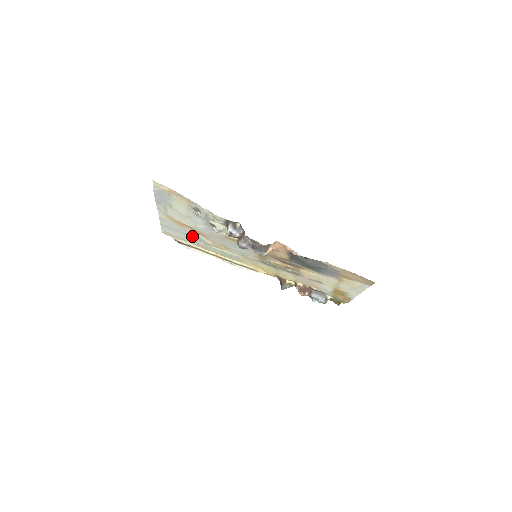
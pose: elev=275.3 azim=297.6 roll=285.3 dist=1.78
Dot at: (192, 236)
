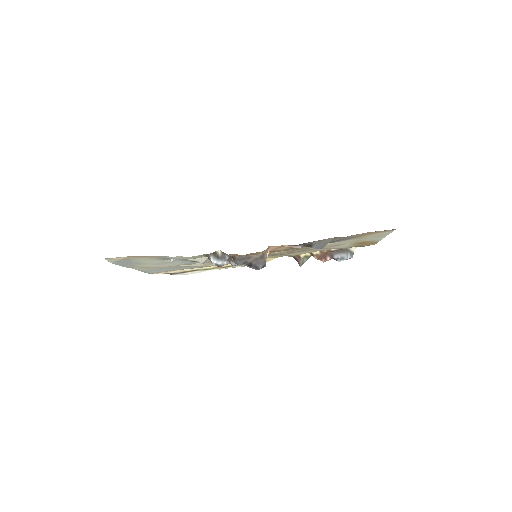
Dot at: (180, 267)
